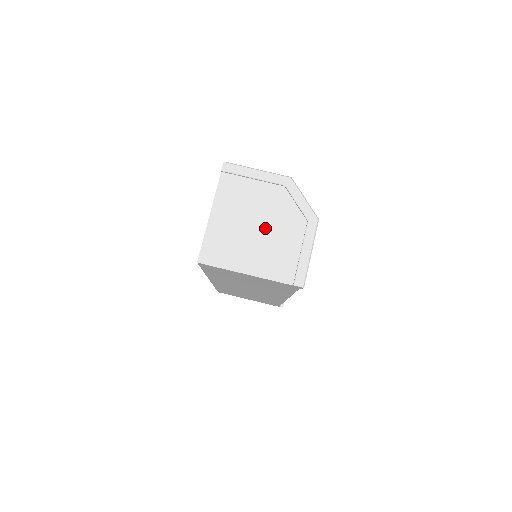
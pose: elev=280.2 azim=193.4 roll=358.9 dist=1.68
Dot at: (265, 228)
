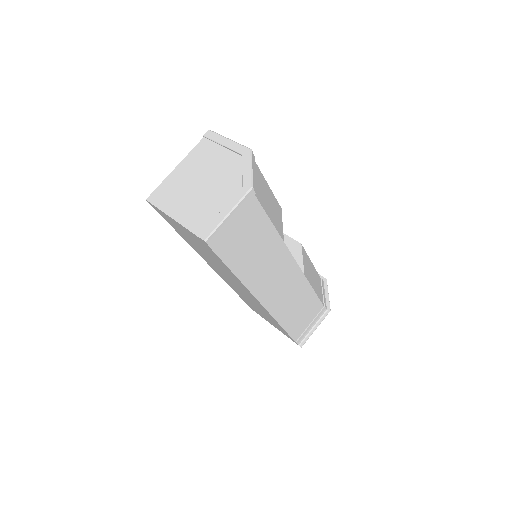
Dot at: (207, 185)
